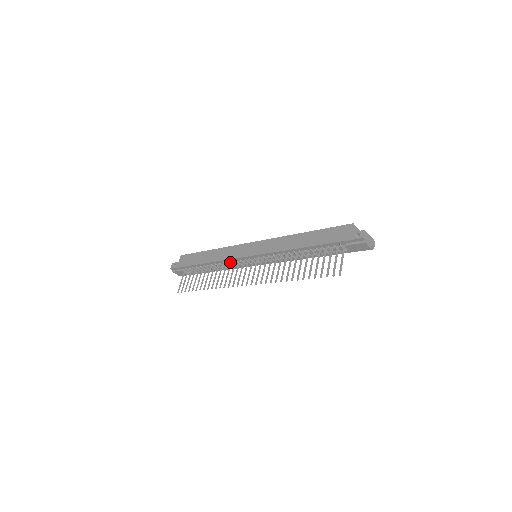
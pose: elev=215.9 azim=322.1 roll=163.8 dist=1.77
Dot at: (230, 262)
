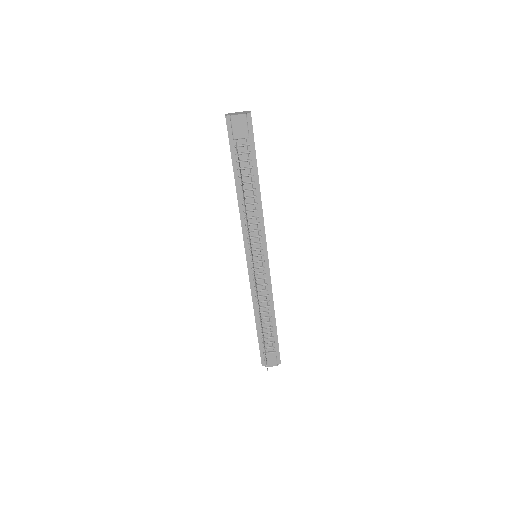
Dot at: occluded
